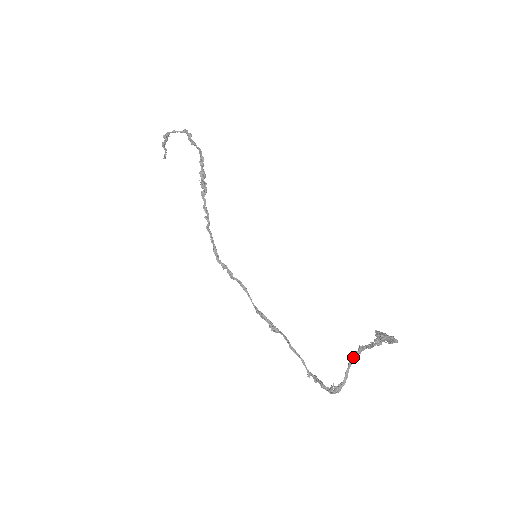
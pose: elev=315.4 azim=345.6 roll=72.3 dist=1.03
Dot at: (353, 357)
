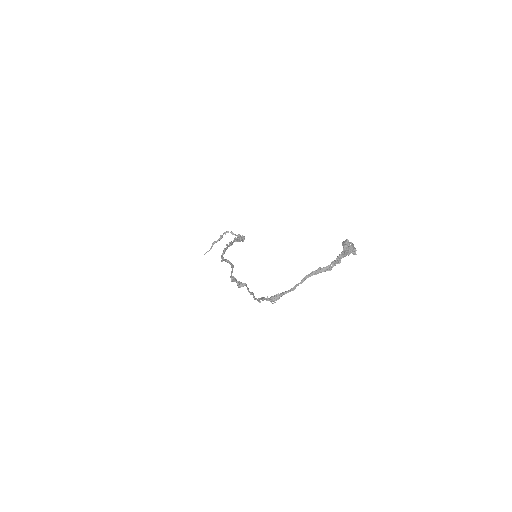
Dot at: (309, 275)
